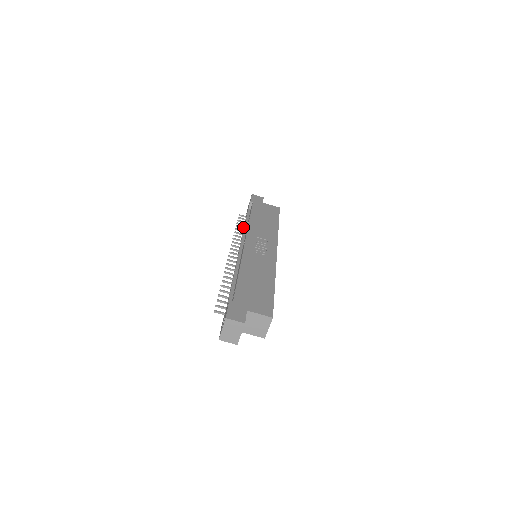
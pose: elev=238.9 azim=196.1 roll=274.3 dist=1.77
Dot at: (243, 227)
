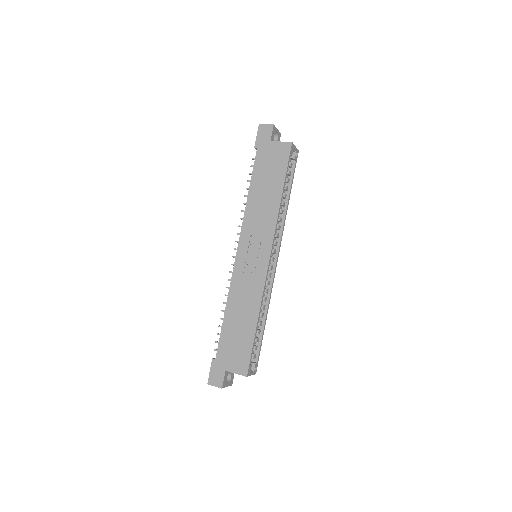
Dot at: occluded
